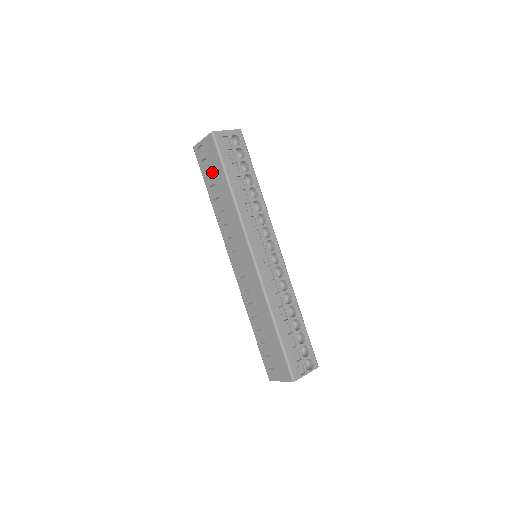
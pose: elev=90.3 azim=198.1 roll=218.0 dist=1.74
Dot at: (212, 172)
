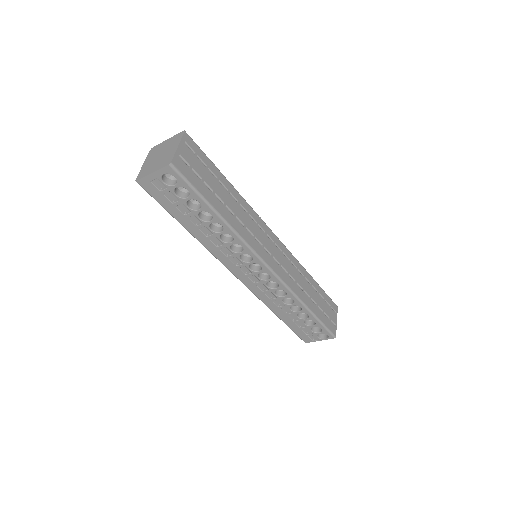
Dot at: occluded
